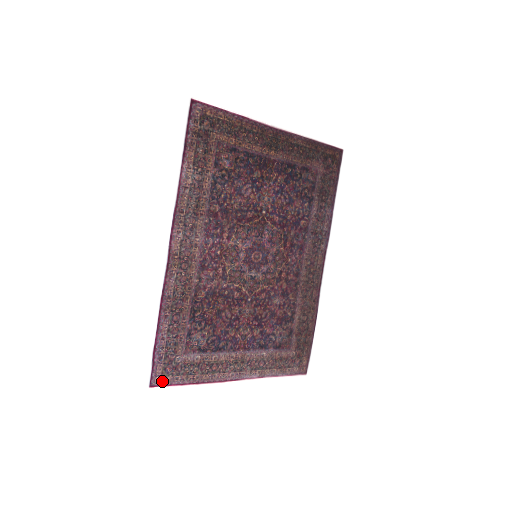
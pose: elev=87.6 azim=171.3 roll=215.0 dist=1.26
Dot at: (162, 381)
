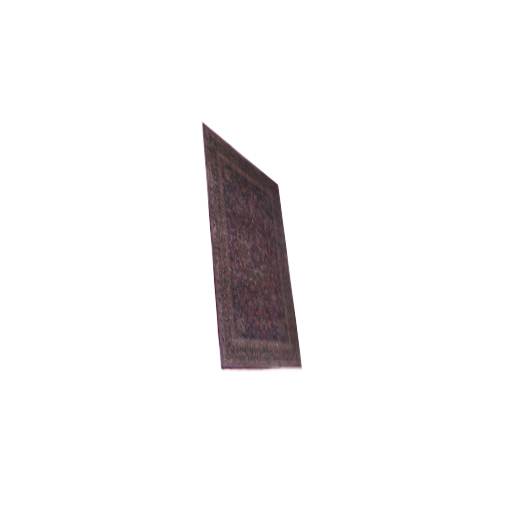
Dot at: (228, 364)
